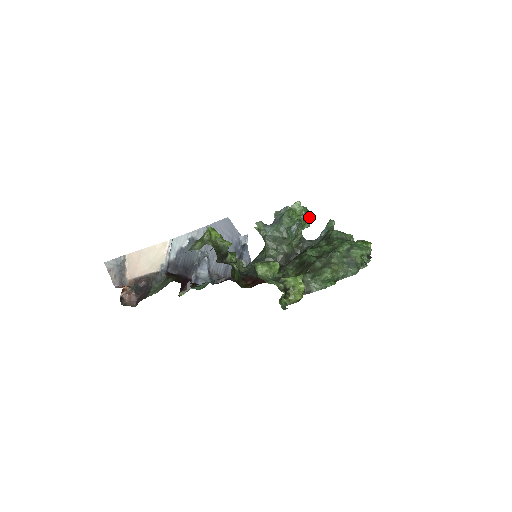
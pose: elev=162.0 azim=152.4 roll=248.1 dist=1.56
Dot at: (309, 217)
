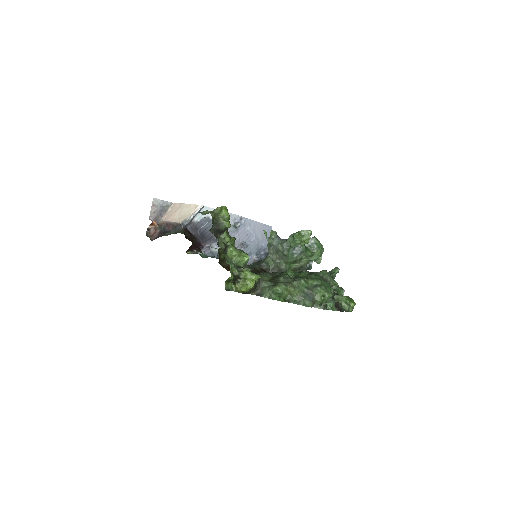
Dot at: (319, 253)
